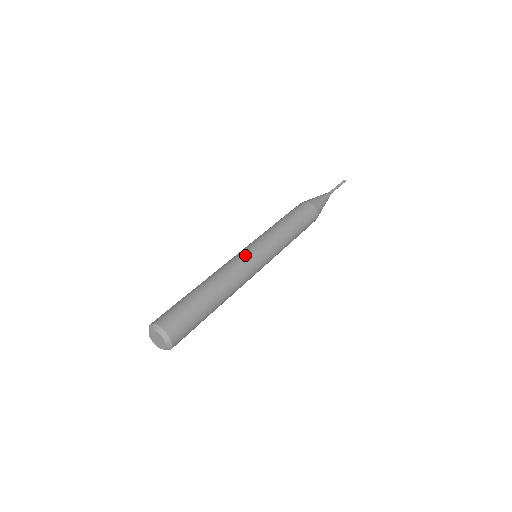
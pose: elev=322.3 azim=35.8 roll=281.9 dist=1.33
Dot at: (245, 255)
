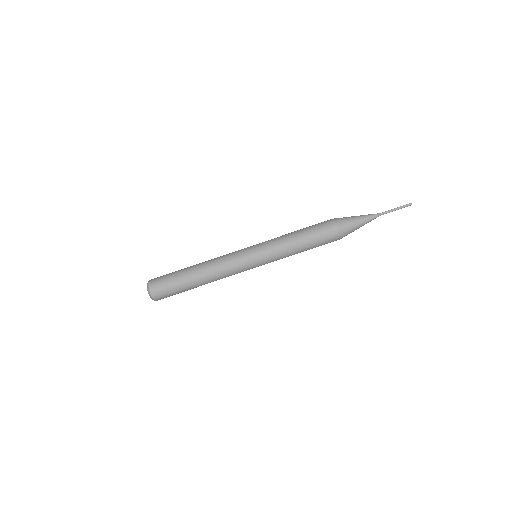
Dot at: (240, 259)
